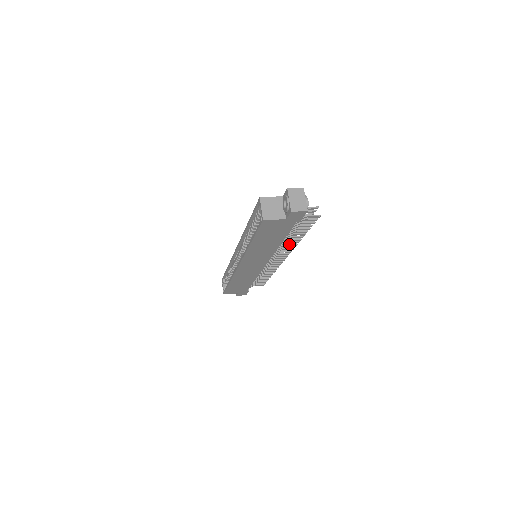
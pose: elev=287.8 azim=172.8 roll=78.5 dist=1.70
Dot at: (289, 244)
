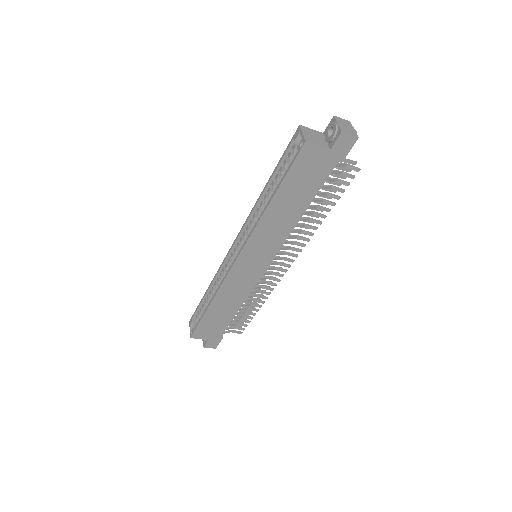
Dot at: (305, 231)
